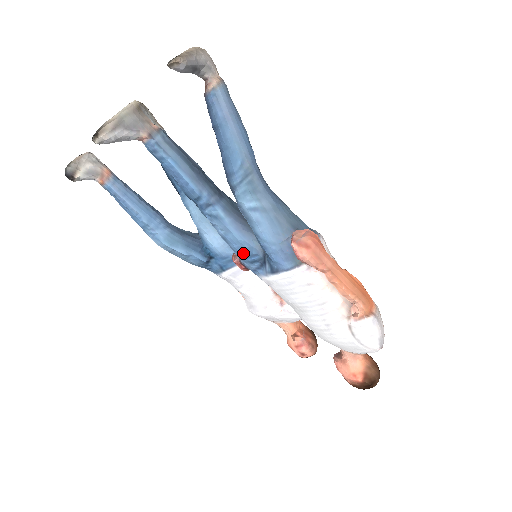
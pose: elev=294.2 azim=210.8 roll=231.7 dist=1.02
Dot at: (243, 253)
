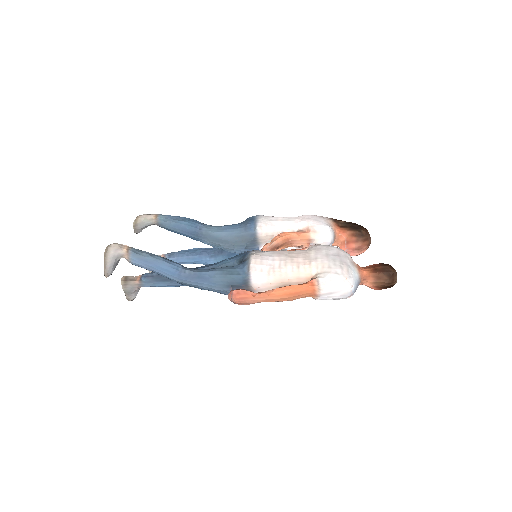
Dot at: occluded
